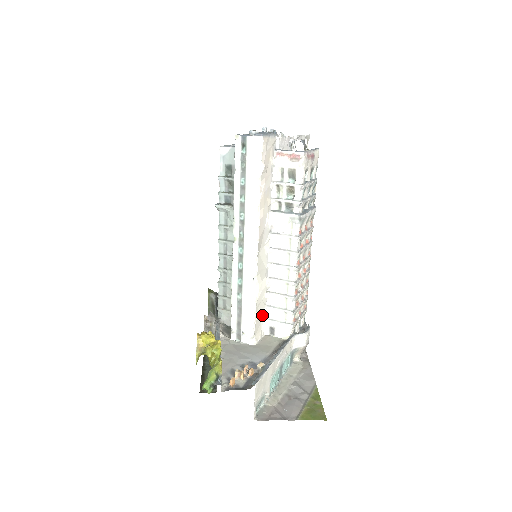
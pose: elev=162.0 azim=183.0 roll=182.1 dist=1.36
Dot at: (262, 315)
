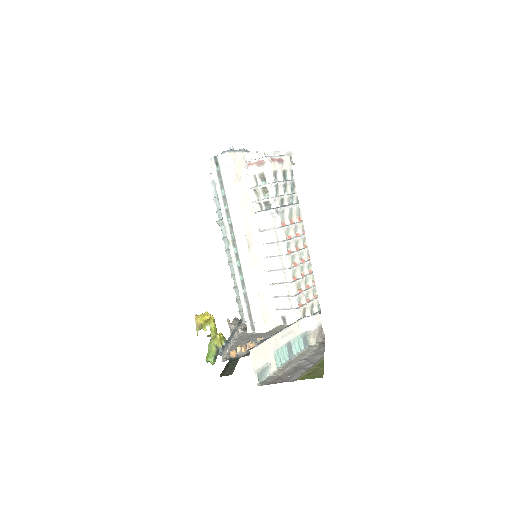
Dot at: (270, 306)
